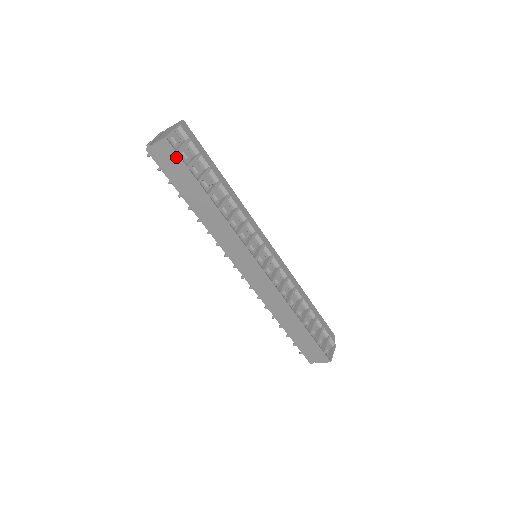
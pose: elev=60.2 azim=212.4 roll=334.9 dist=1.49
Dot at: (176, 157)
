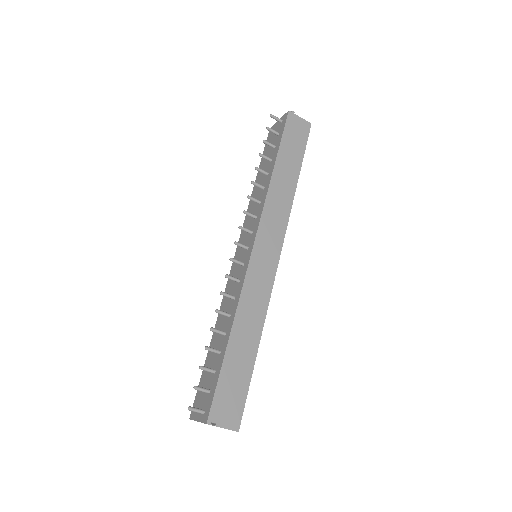
Dot at: (305, 137)
